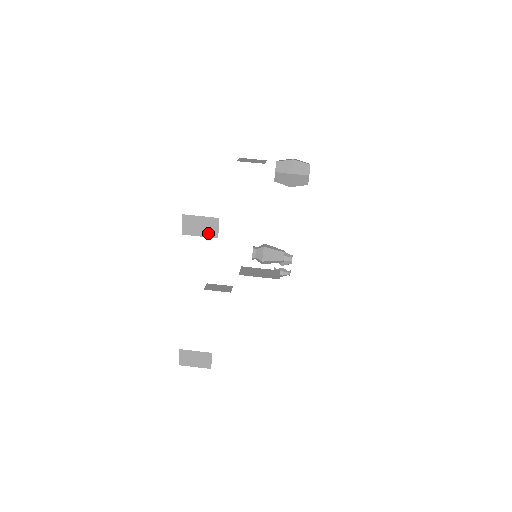
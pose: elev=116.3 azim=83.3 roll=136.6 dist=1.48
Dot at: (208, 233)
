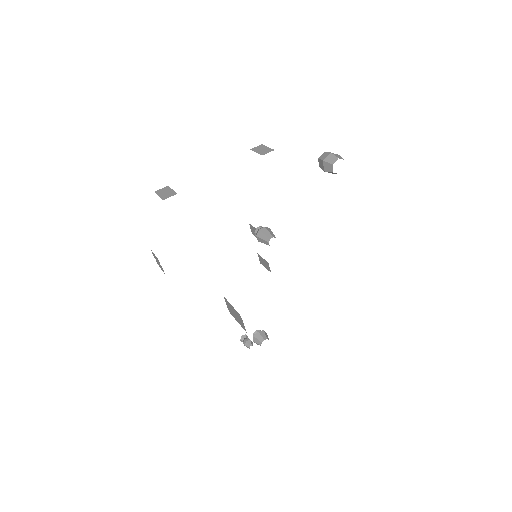
Dot at: (261, 153)
